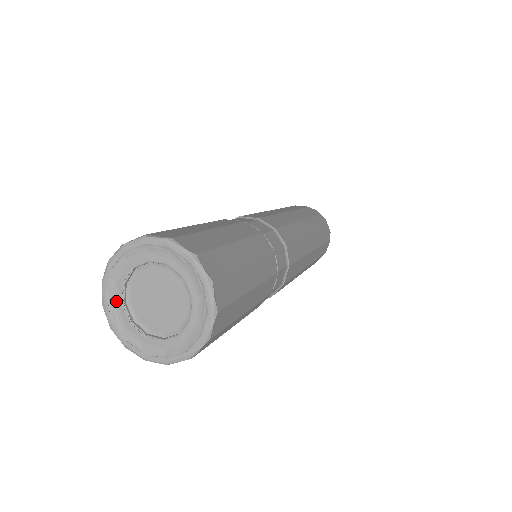
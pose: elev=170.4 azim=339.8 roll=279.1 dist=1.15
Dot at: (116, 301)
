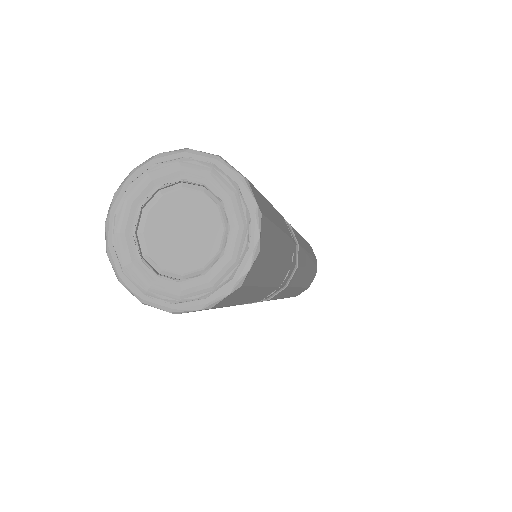
Dot at: (134, 200)
